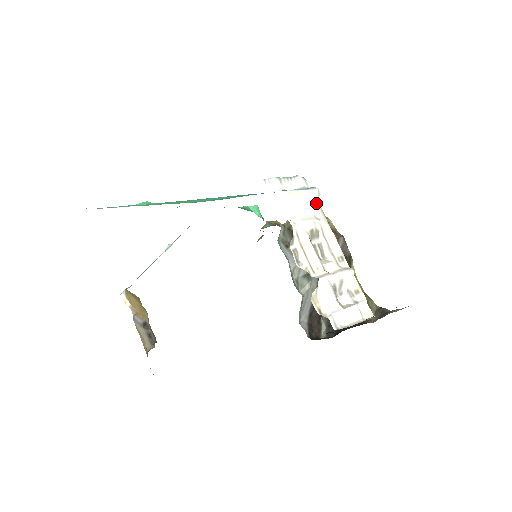
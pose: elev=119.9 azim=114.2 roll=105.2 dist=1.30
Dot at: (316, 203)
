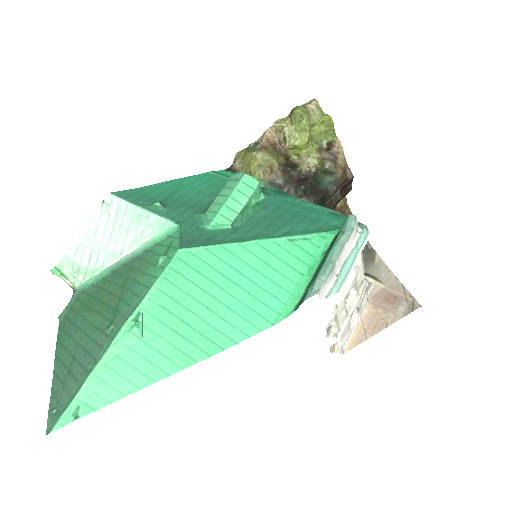
Dot at: occluded
